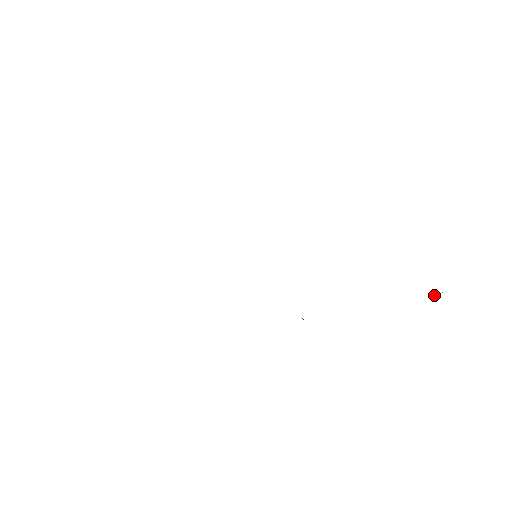
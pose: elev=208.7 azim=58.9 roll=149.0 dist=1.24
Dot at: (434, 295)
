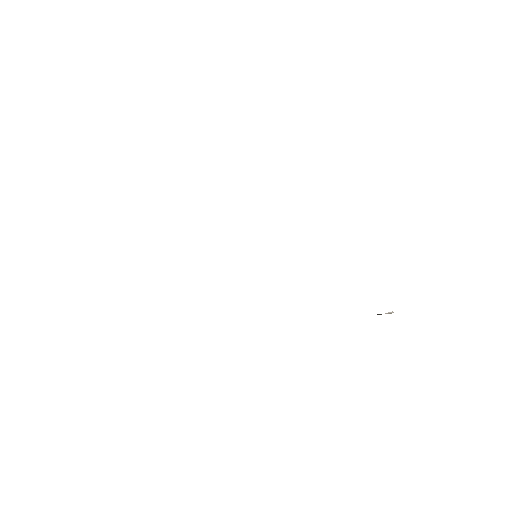
Dot at: (386, 313)
